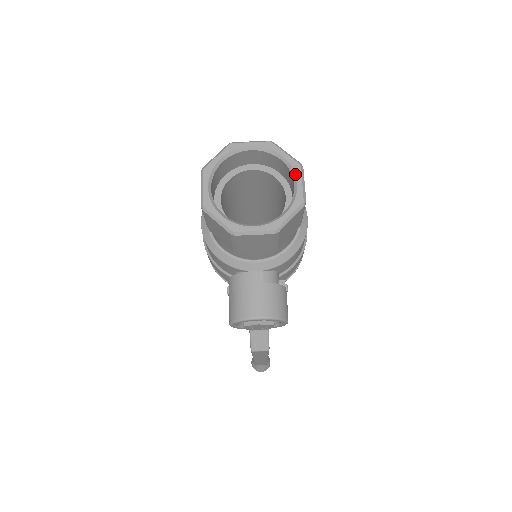
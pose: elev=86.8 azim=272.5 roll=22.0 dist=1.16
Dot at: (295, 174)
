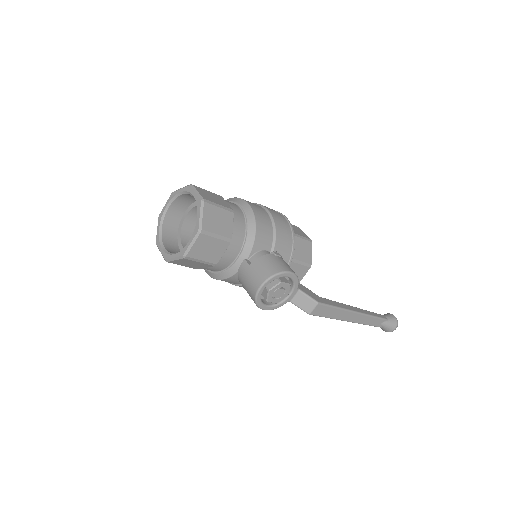
Dot at: (190, 193)
